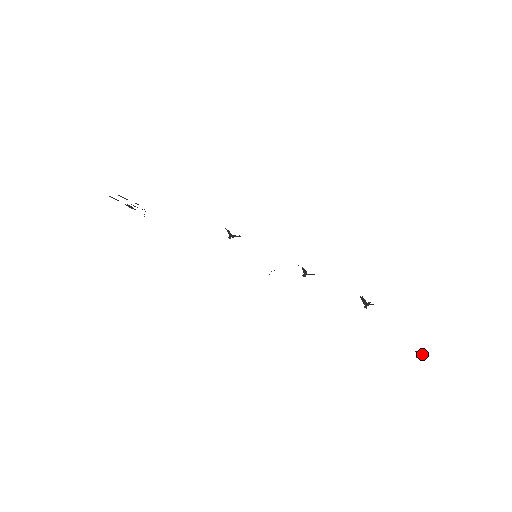
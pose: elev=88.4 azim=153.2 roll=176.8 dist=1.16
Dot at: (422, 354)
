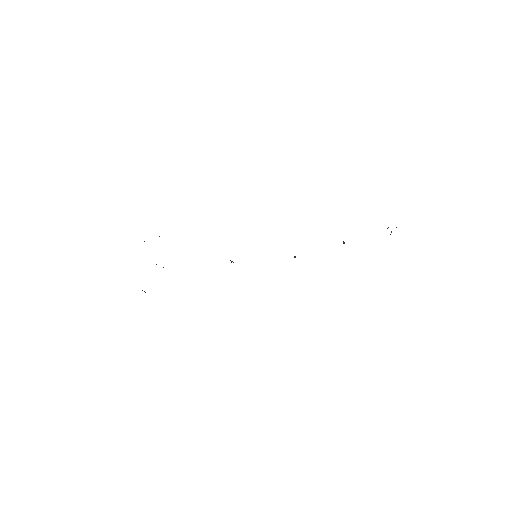
Dot at: occluded
